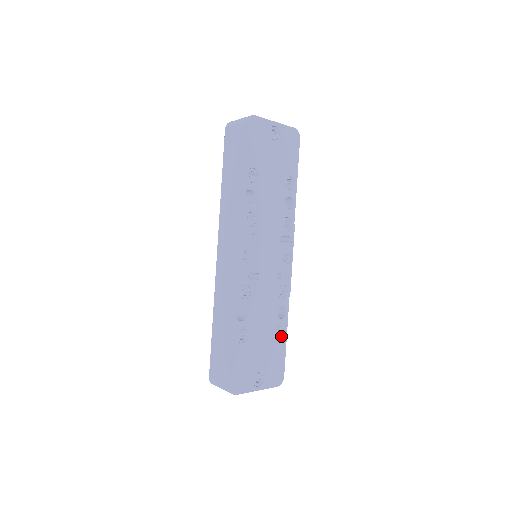
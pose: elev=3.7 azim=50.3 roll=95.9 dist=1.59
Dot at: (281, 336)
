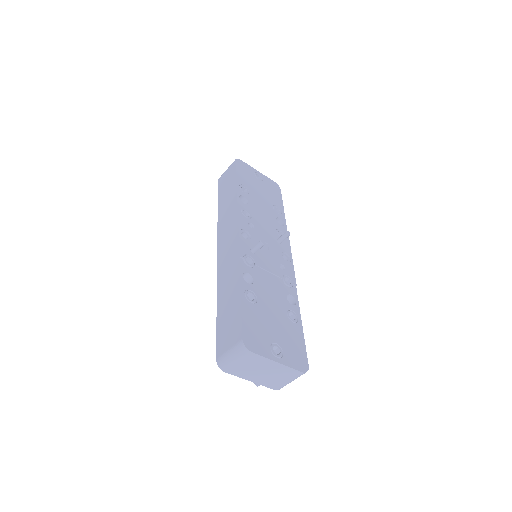
Dot at: (295, 321)
